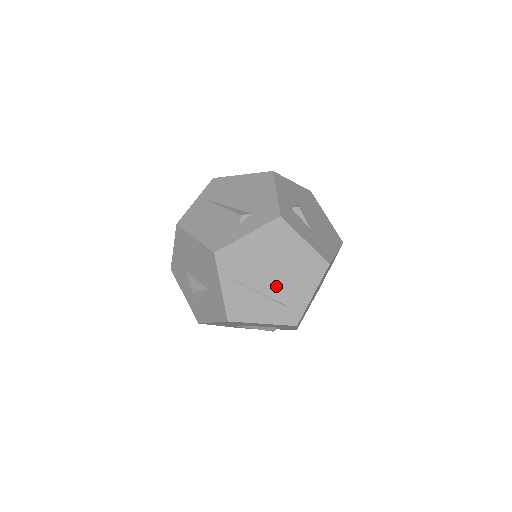
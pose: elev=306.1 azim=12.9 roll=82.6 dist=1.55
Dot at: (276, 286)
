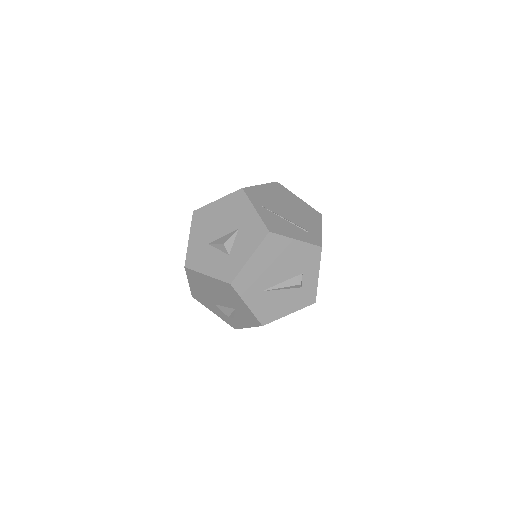
Dot at: (293, 218)
